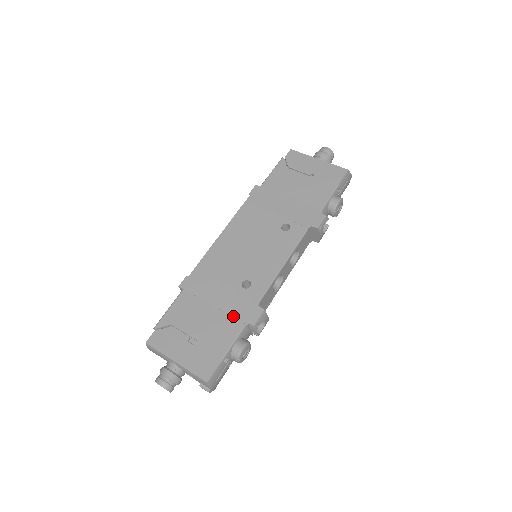
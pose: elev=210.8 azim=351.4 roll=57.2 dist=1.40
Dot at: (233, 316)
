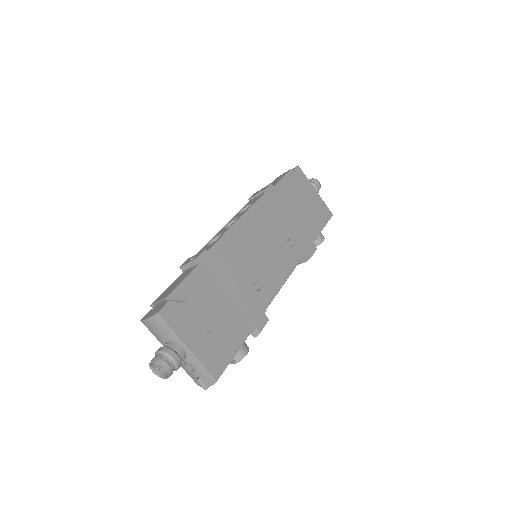
Dot at: (244, 316)
